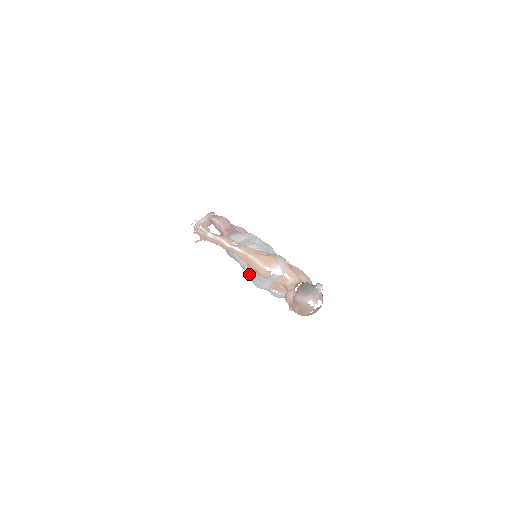
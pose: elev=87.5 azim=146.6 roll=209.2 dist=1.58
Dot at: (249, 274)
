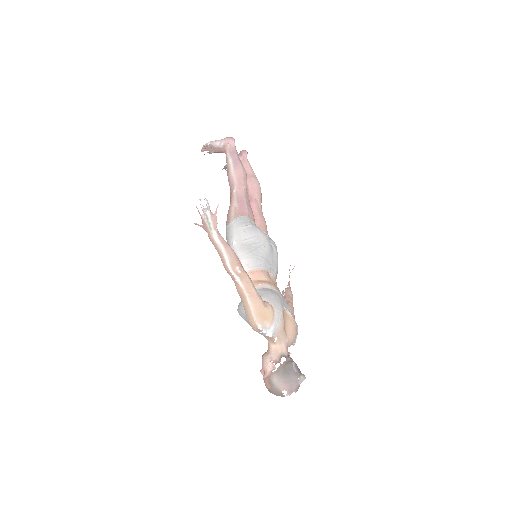
Dot at: occluded
